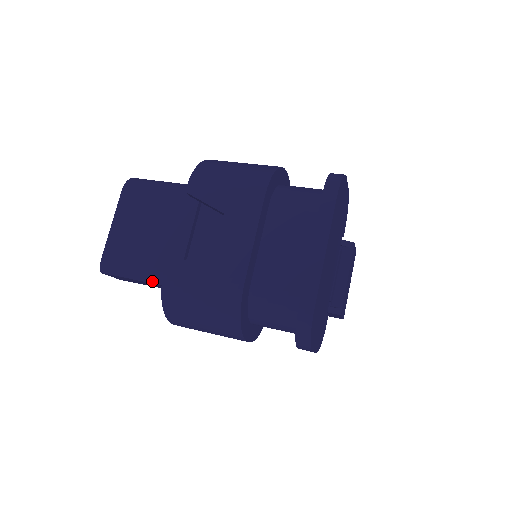
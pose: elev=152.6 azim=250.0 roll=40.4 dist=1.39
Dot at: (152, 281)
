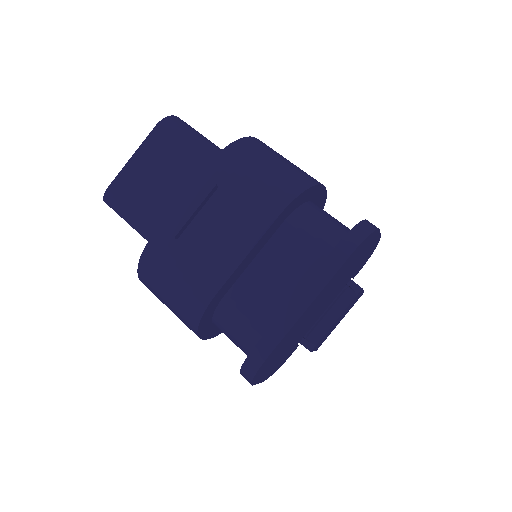
Dot at: (143, 235)
